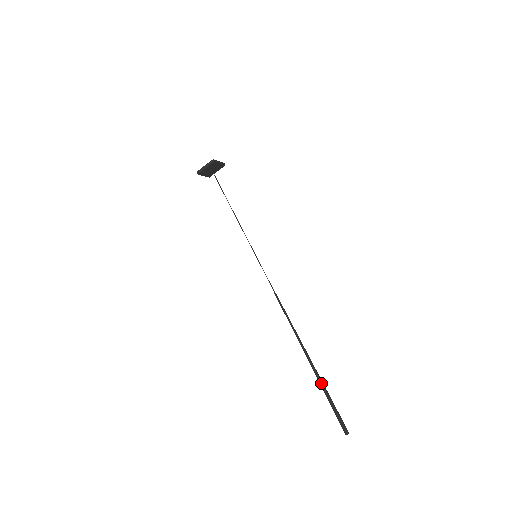
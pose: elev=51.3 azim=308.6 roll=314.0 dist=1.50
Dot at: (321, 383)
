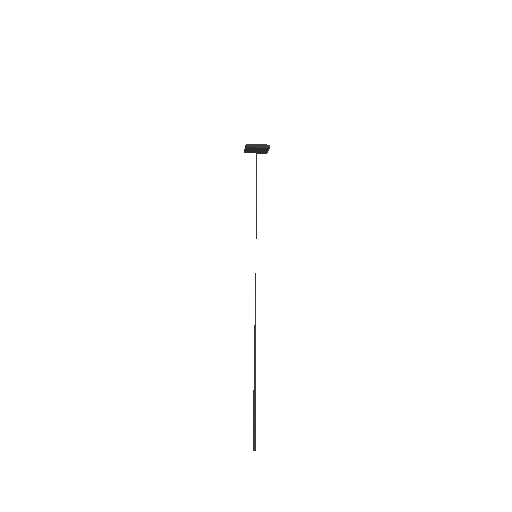
Dot at: (255, 397)
